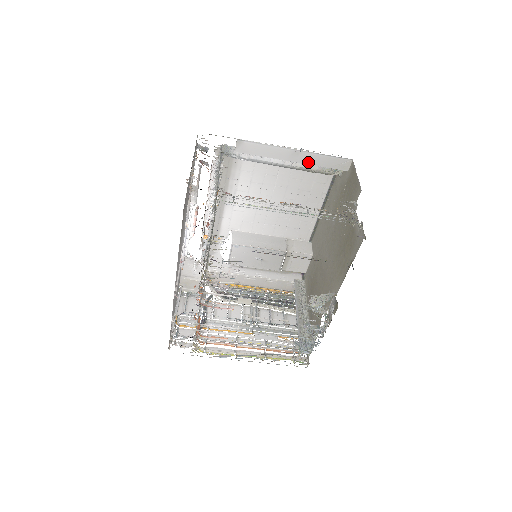
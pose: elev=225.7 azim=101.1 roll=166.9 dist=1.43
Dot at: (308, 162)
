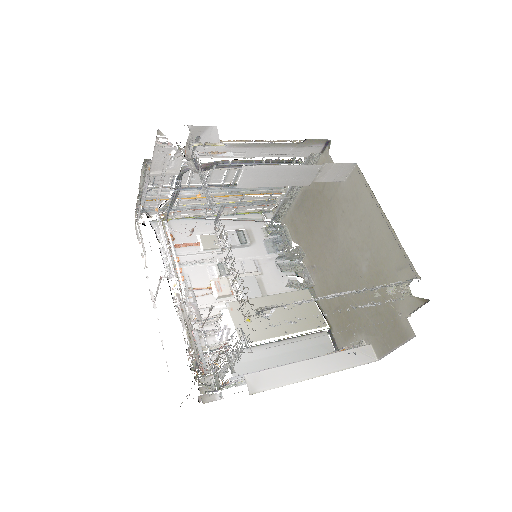
Dot at: occluded
